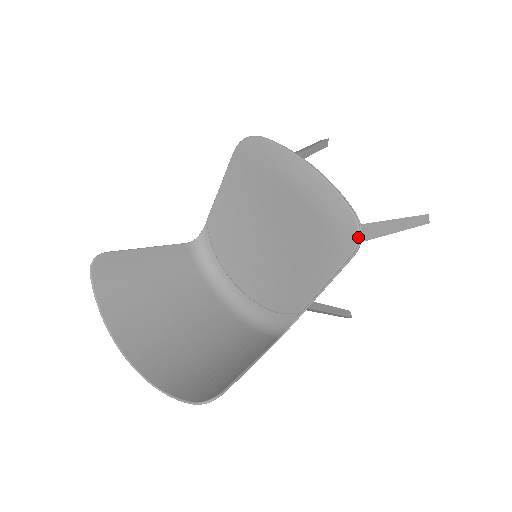
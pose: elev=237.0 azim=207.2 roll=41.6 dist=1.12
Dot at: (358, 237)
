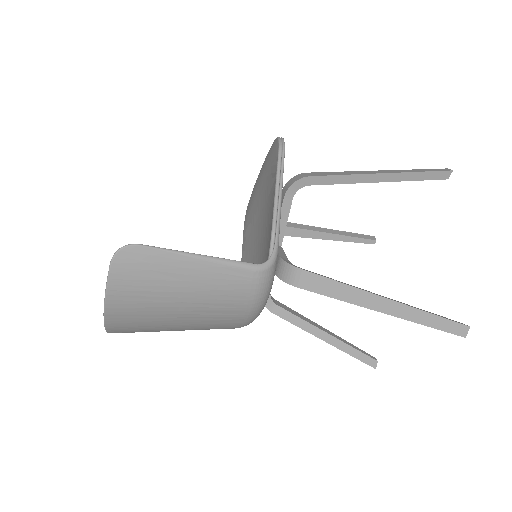
Dot at: (278, 140)
